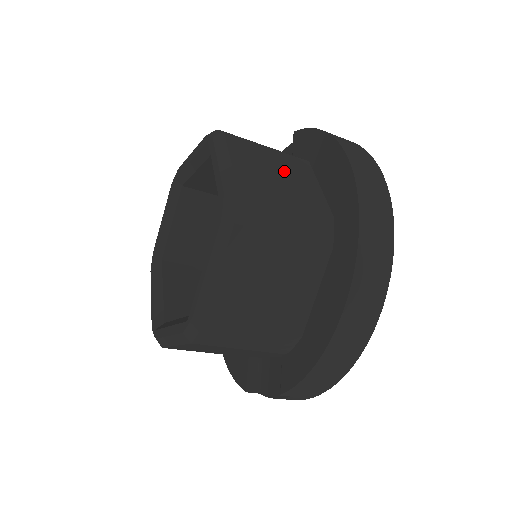
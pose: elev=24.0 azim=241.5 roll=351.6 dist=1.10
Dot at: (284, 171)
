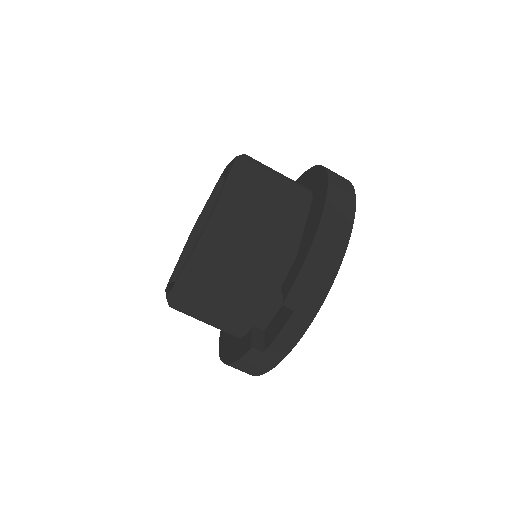
Dot at: occluded
